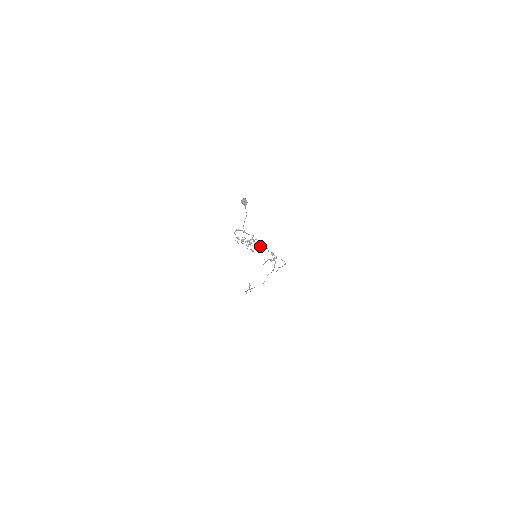
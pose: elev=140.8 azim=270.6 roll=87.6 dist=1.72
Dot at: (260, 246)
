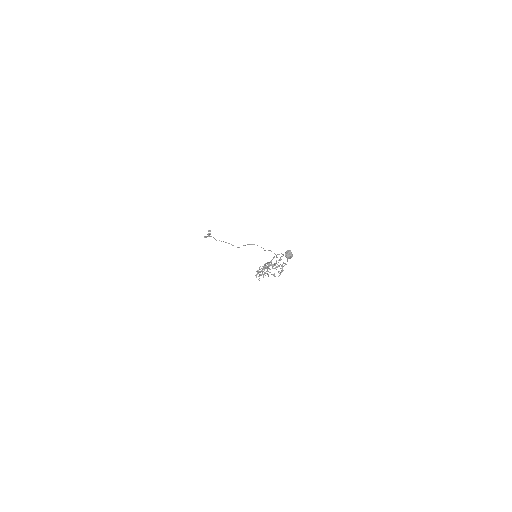
Dot at: occluded
